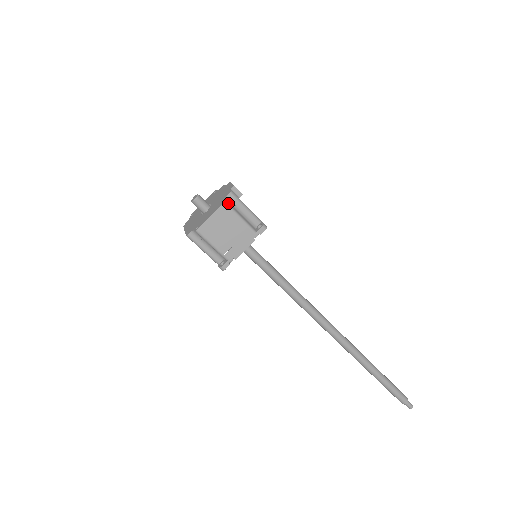
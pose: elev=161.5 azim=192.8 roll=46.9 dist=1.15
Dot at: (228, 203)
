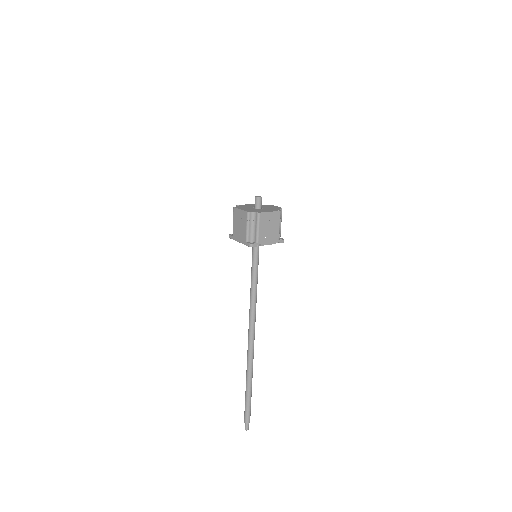
Dot at: occluded
